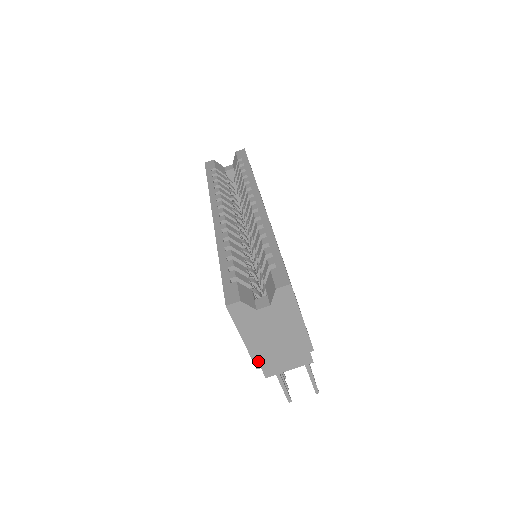
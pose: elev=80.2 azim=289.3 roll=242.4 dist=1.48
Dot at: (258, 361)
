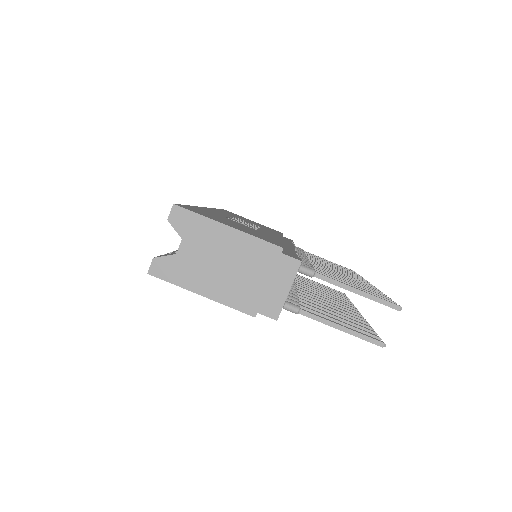
Dot at: (244, 307)
